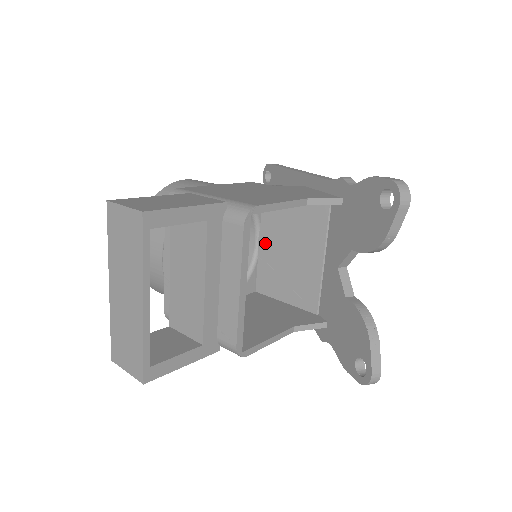
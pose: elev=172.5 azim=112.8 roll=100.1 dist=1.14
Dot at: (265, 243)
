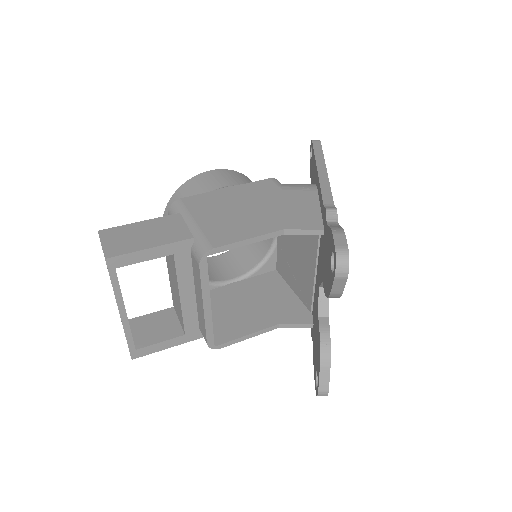
Dot at: occluded
